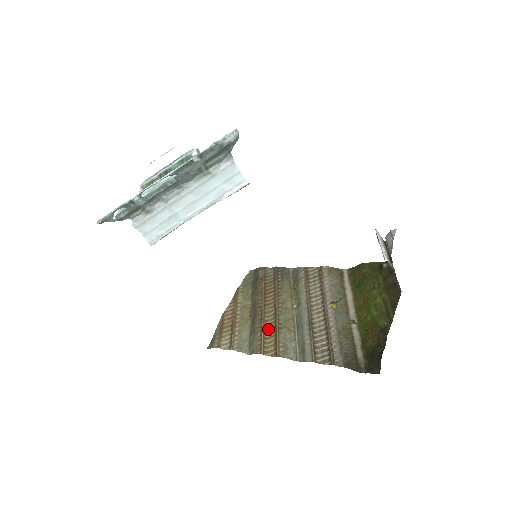
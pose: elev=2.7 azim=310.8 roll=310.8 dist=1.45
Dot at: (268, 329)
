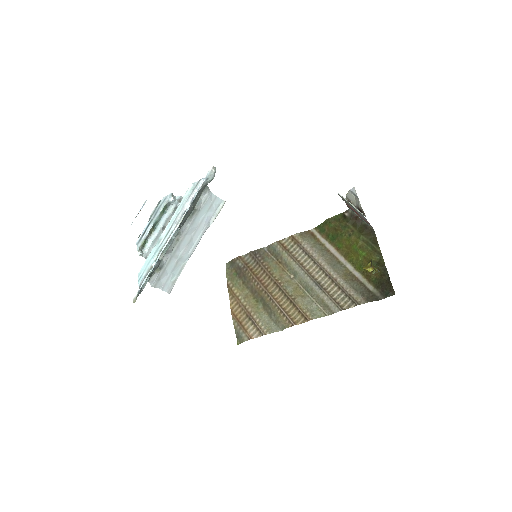
Dot at: (284, 304)
